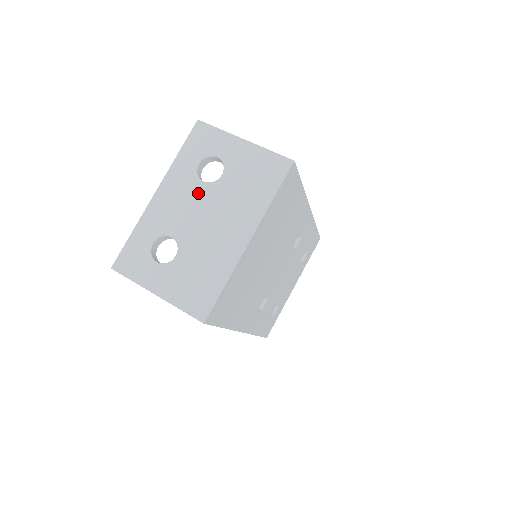
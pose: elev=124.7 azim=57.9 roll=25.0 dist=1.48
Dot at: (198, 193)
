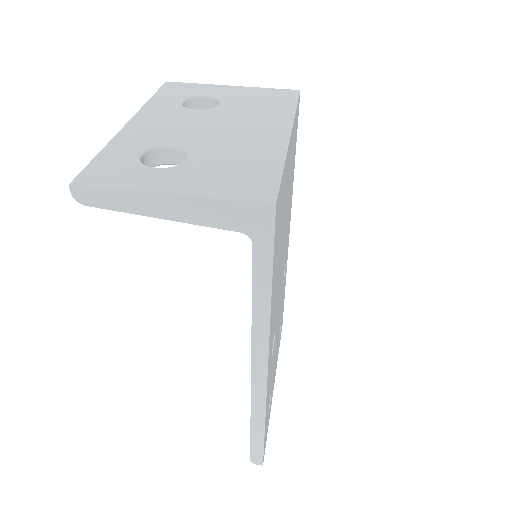
Dot at: (194, 116)
